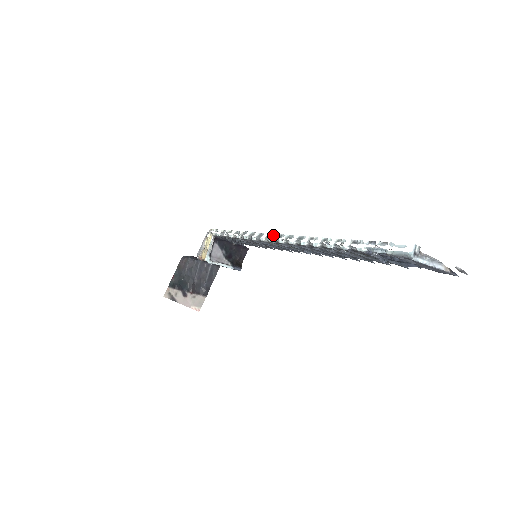
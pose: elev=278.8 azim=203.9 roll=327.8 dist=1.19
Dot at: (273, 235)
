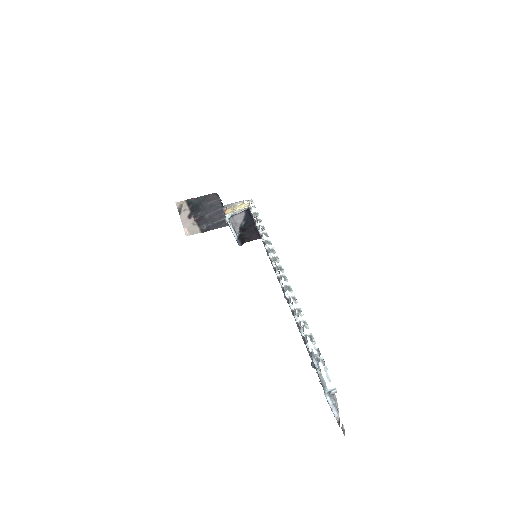
Dot at: (278, 262)
